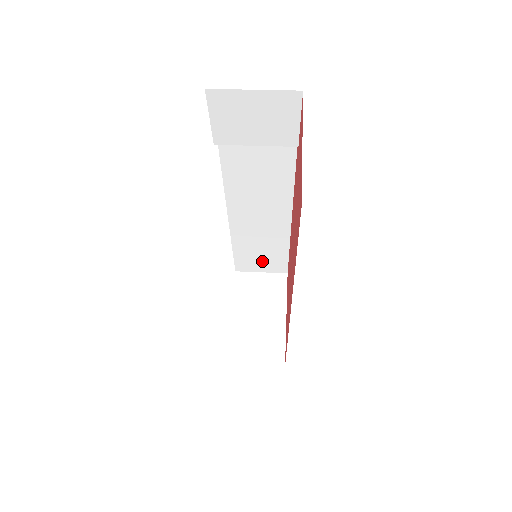
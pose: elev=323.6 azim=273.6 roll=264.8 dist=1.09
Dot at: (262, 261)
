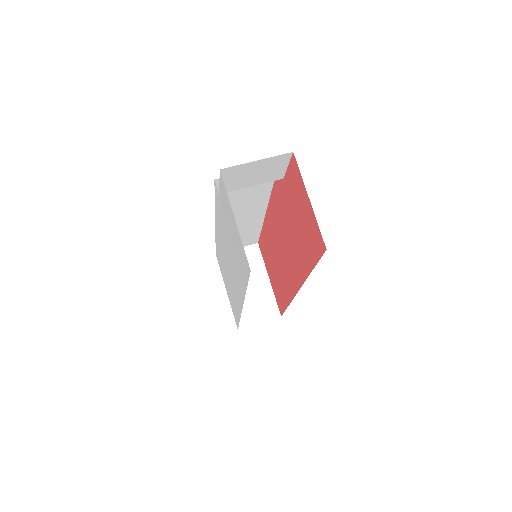
Dot at: occluded
